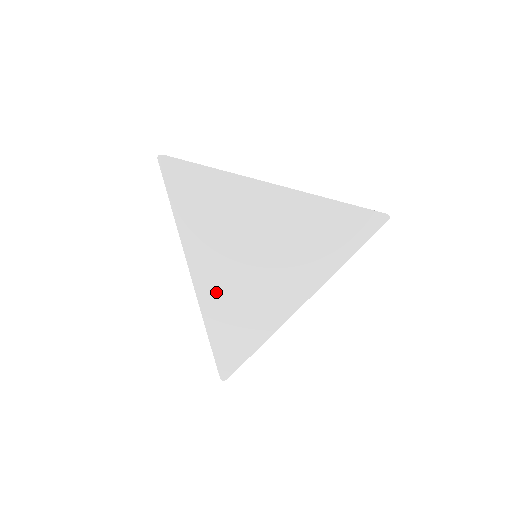
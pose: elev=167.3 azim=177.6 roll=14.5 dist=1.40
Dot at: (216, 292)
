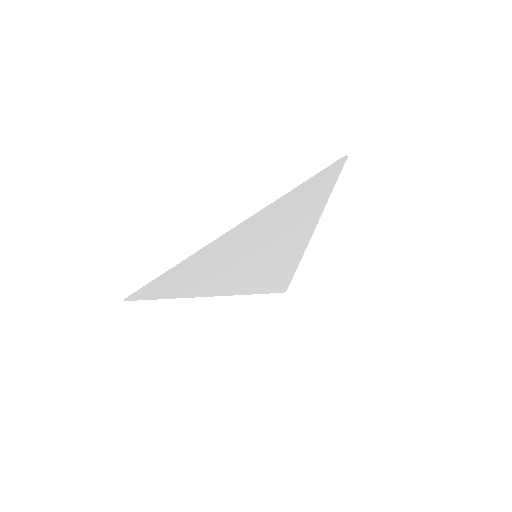
Dot at: (245, 284)
